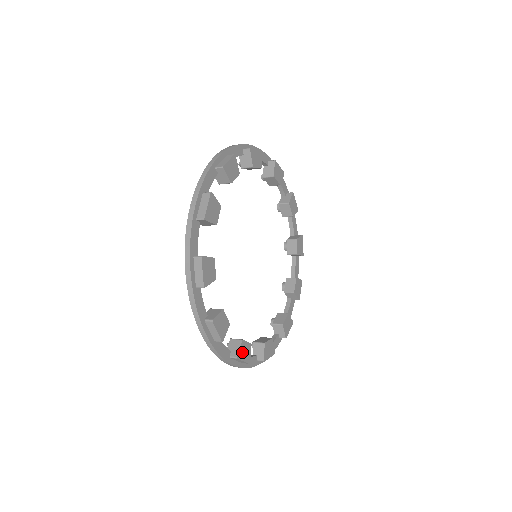
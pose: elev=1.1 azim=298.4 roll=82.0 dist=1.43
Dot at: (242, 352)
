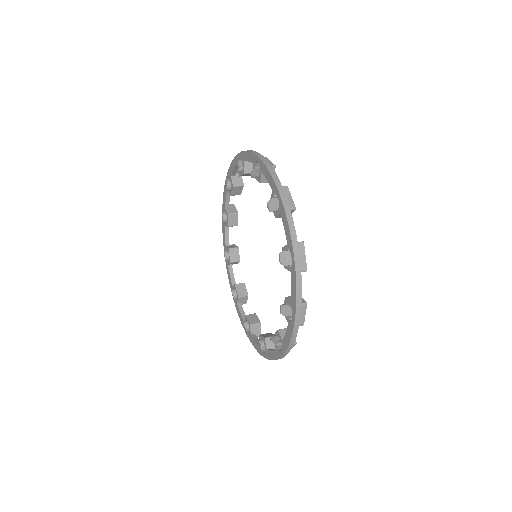
Dot at: occluded
